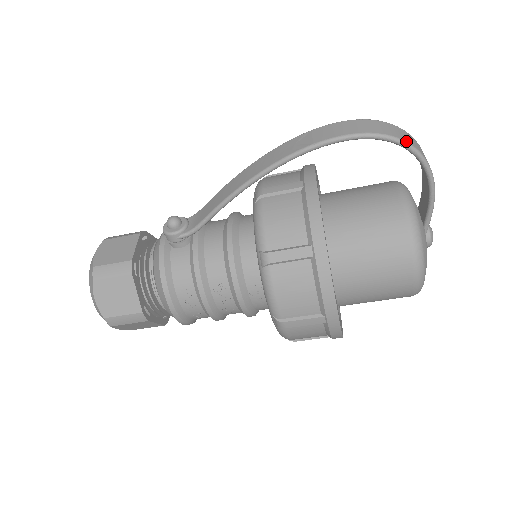
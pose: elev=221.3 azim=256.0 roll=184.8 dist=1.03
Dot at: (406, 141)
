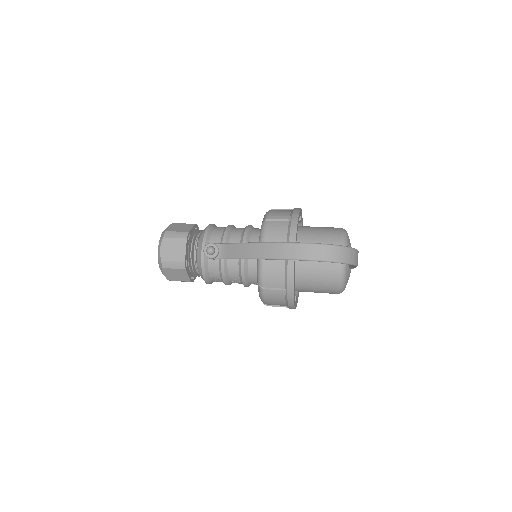
Dot at: (344, 262)
